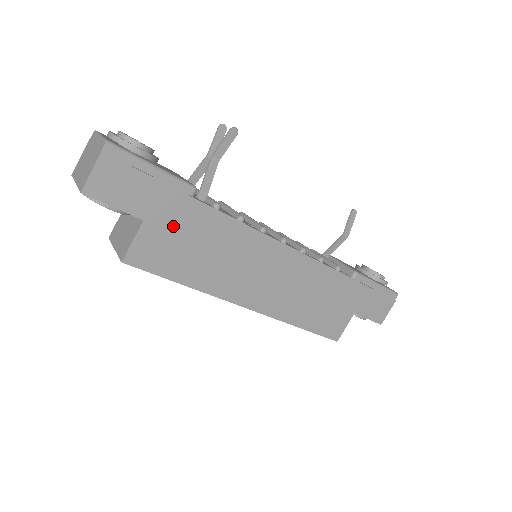
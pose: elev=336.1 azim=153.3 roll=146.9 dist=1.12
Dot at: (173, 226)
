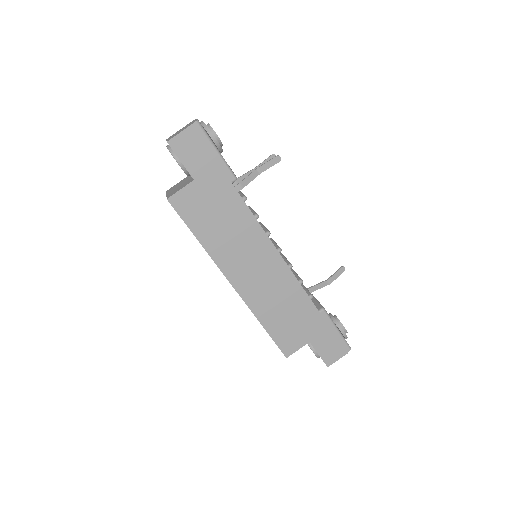
Dot at: (210, 194)
